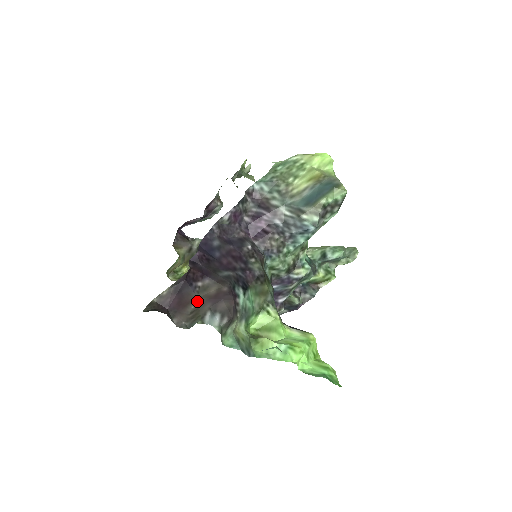
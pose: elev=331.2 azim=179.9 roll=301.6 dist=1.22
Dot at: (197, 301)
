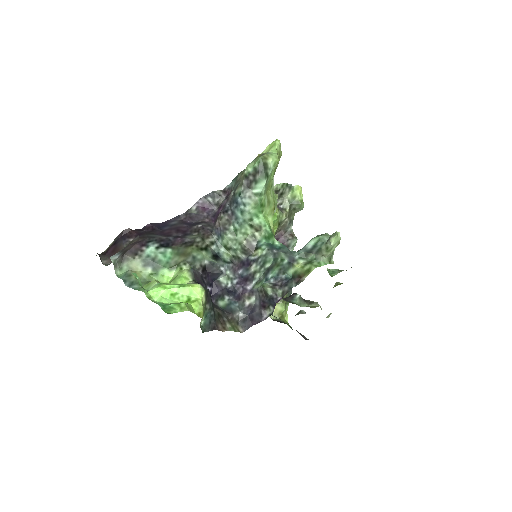
Dot at: occluded
